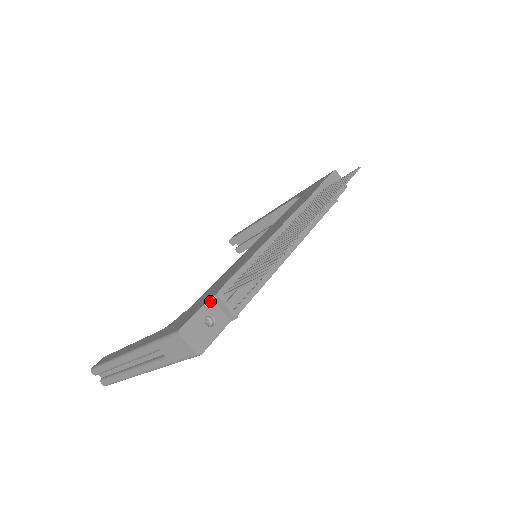
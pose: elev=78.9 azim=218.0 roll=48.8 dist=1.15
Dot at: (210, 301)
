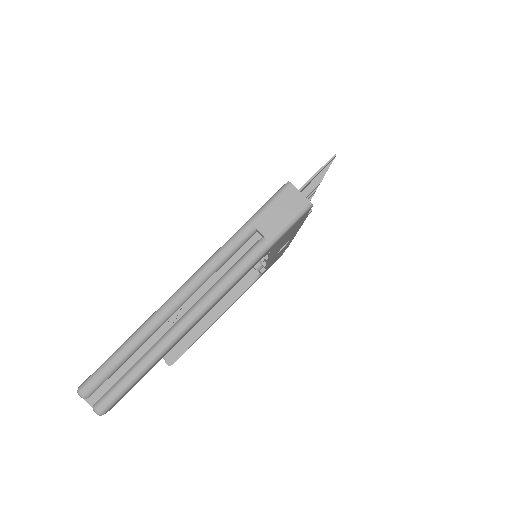
Dot at: occluded
